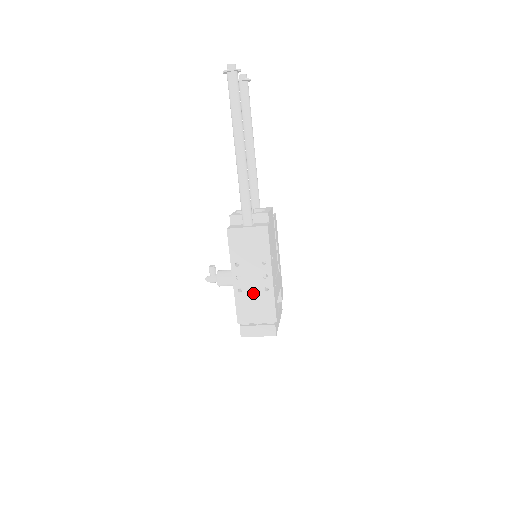
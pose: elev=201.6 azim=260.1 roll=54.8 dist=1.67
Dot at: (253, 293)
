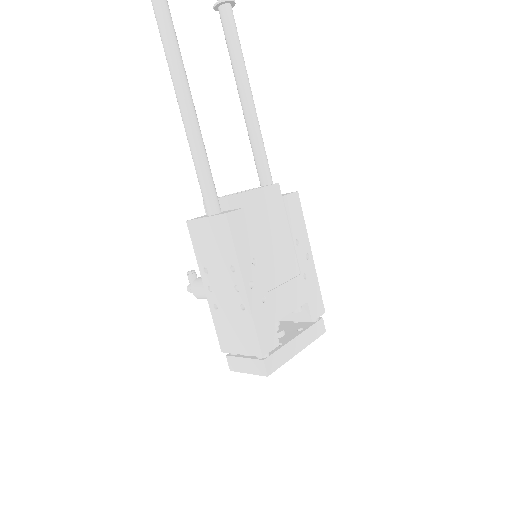
Dot at: (229, 311)
